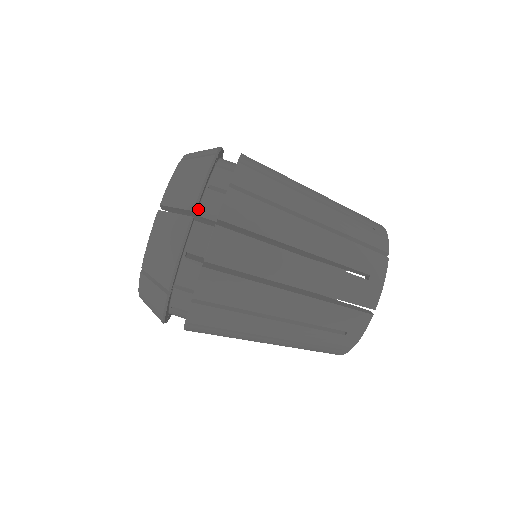
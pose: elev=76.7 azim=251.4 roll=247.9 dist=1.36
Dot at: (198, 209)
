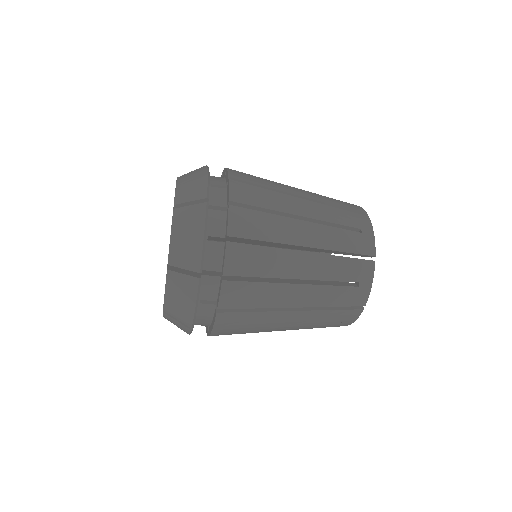
Dot at: occluded
